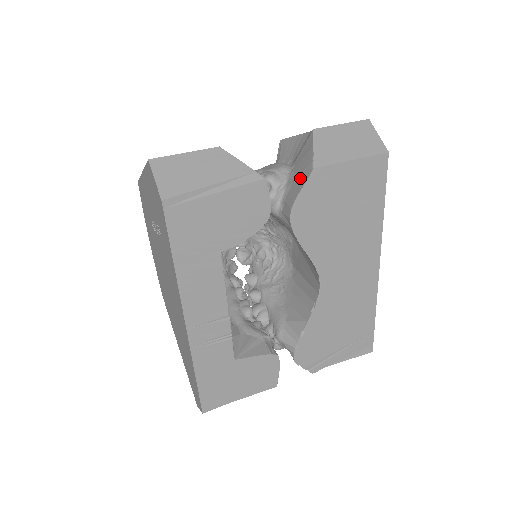
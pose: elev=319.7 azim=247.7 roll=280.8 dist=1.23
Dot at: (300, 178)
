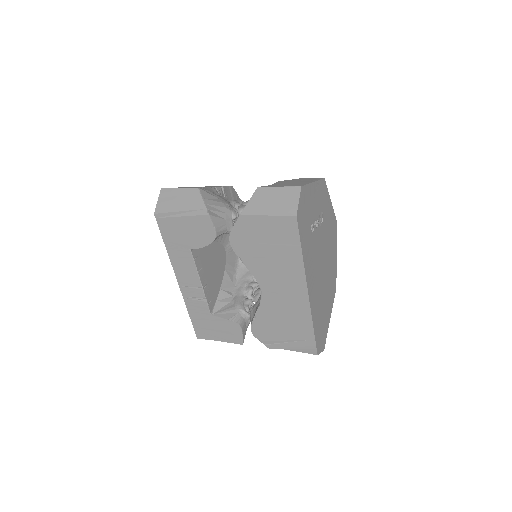
Dot at: occluded
